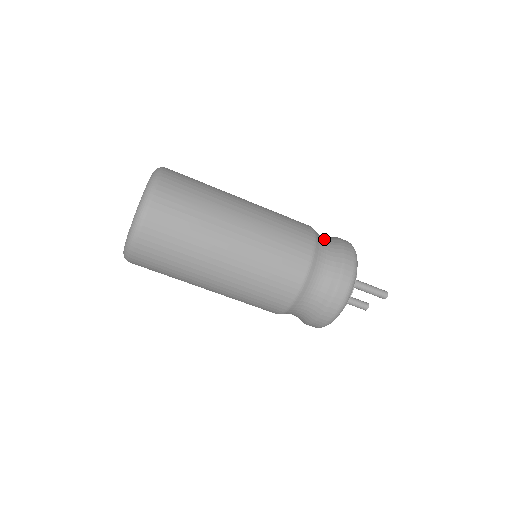
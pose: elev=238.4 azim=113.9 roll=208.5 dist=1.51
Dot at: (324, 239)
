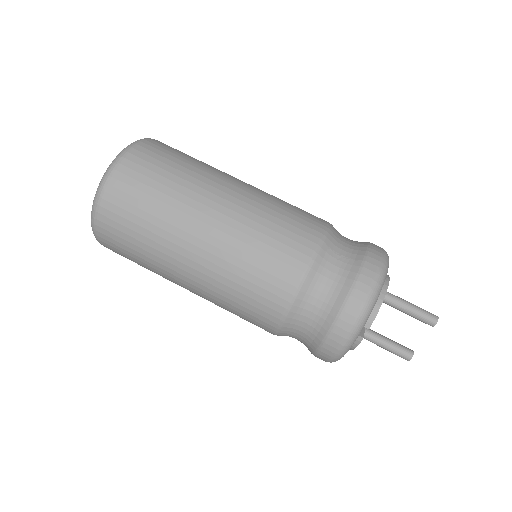
Dot at: occluded
